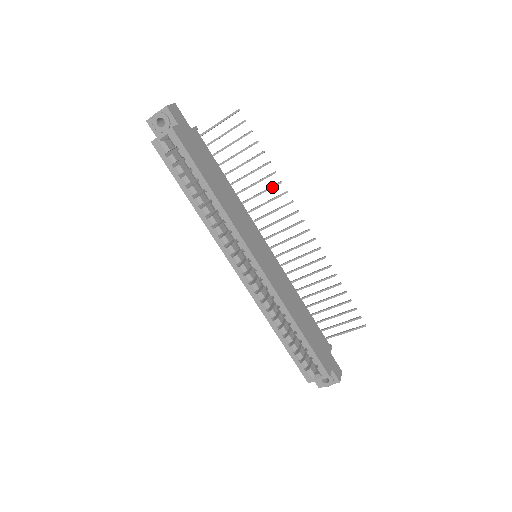
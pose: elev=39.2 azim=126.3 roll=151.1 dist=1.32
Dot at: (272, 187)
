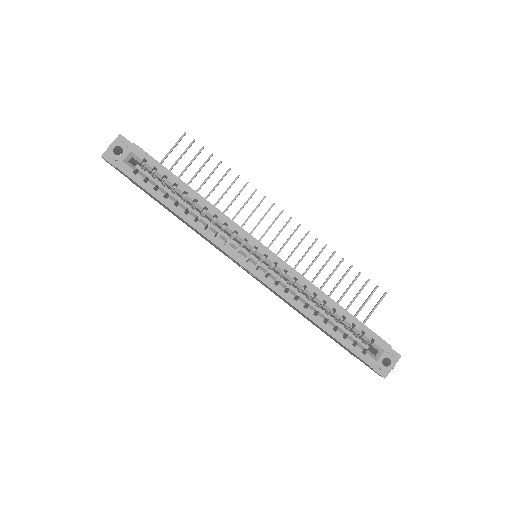
Dot at: (241, 191)
